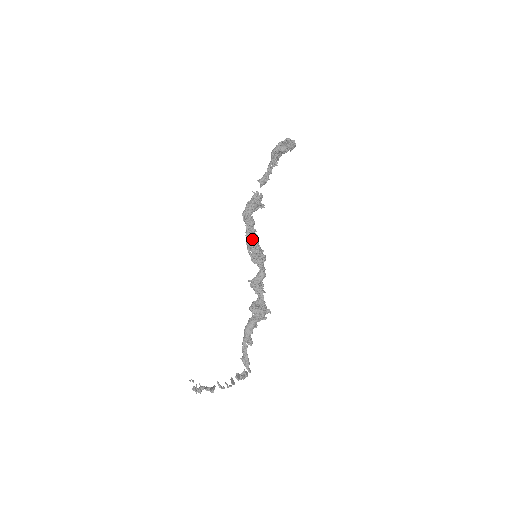
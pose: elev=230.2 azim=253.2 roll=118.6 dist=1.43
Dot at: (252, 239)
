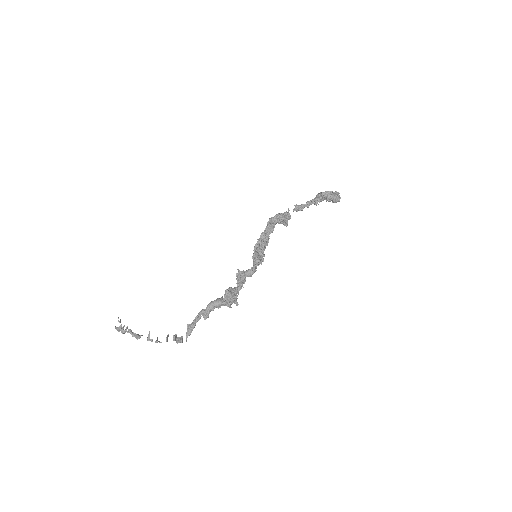
Dot at: (263, 241)
